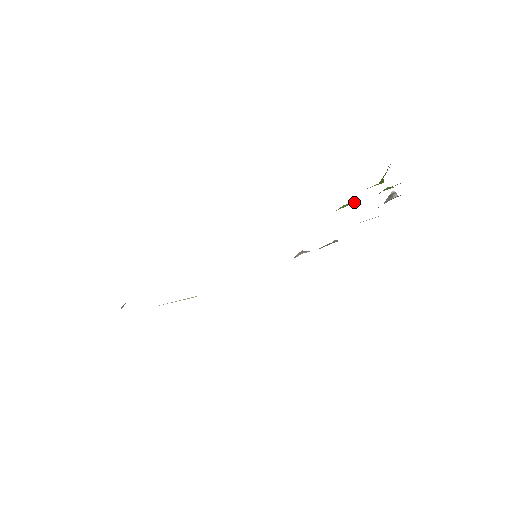
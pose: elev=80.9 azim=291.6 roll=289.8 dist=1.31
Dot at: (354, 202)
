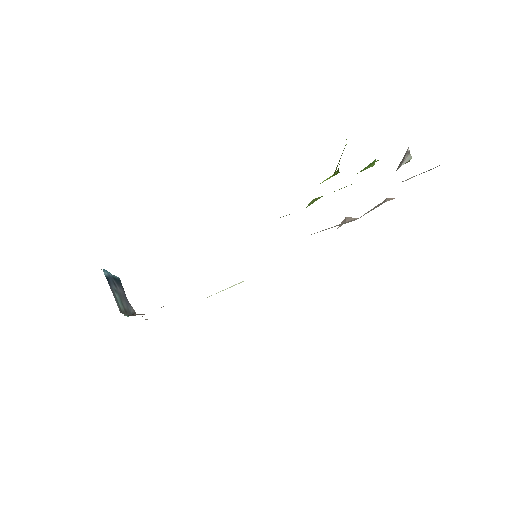
Dot at: (320, 197)
